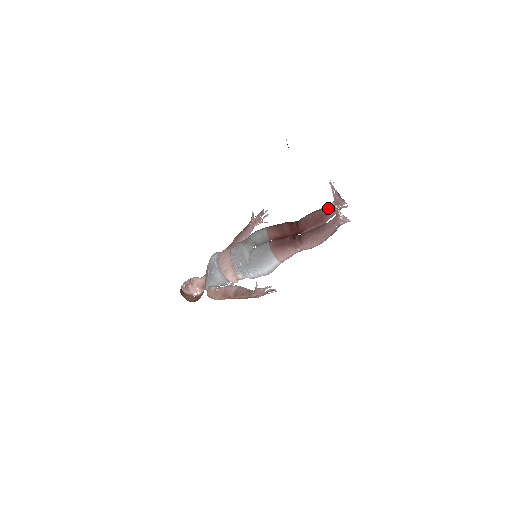
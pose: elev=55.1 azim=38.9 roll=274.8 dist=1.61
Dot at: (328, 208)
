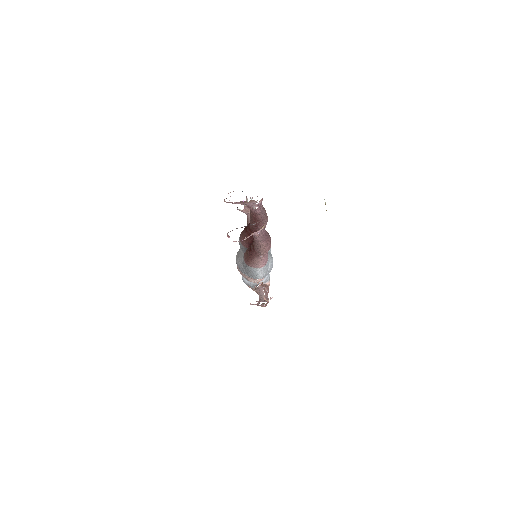
Dot at: (251, 211)
